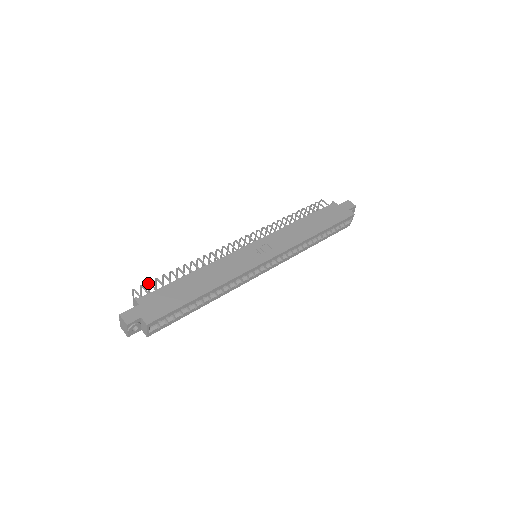
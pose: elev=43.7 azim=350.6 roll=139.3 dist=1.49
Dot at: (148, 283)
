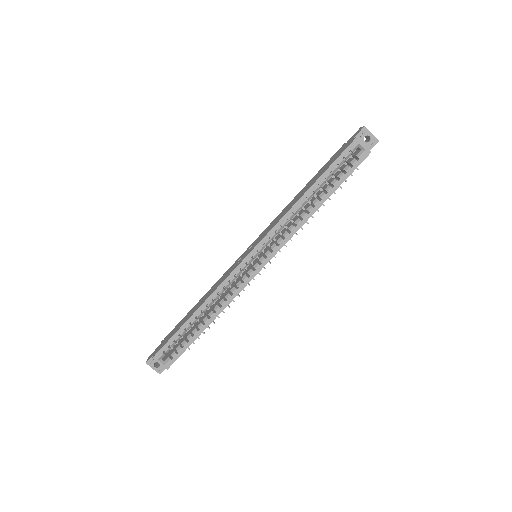
Dot at: occluded
